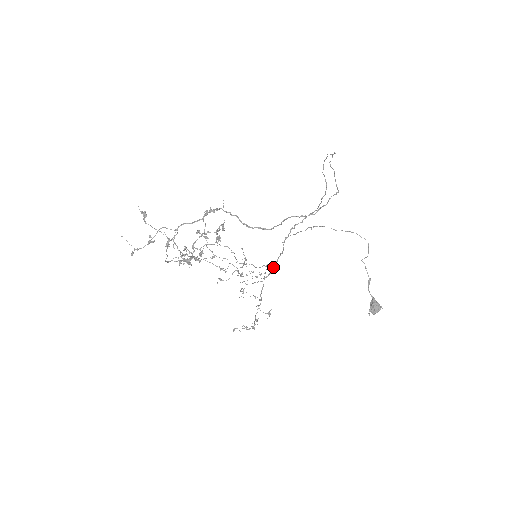
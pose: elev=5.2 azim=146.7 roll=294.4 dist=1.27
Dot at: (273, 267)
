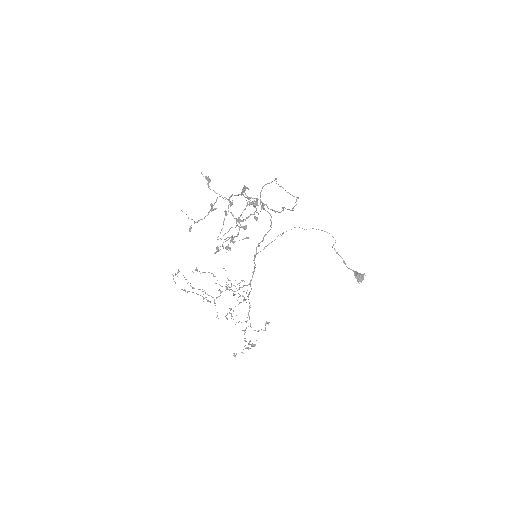
Dot at: (250, 286)
